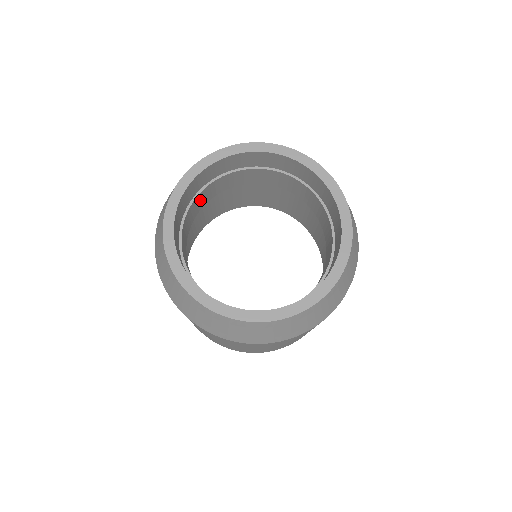
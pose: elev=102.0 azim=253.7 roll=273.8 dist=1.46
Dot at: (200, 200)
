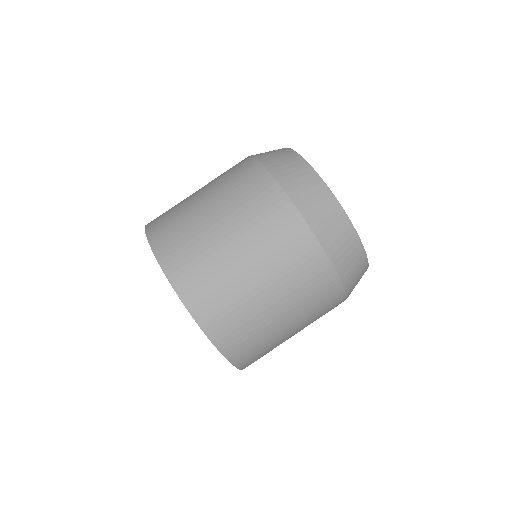
Dot at: occluded
